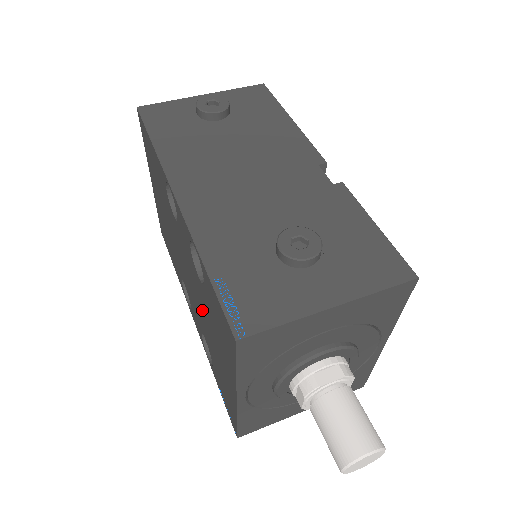
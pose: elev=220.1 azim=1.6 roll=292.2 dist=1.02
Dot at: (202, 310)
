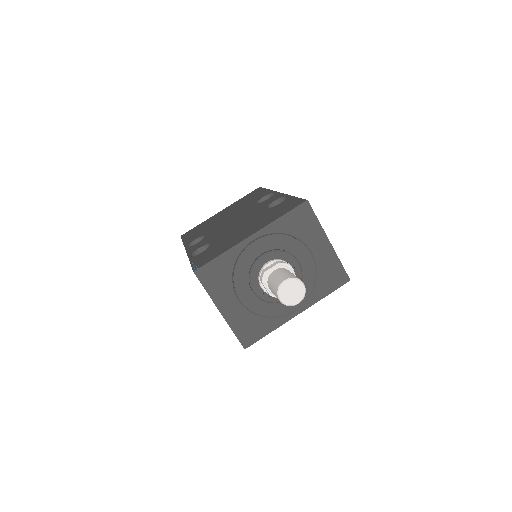
Dot at: (241, 225)
